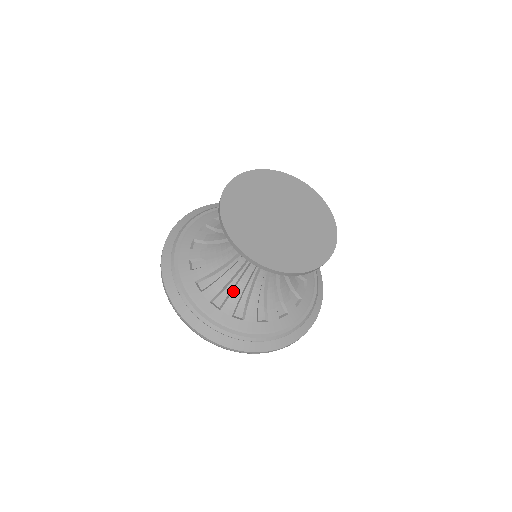
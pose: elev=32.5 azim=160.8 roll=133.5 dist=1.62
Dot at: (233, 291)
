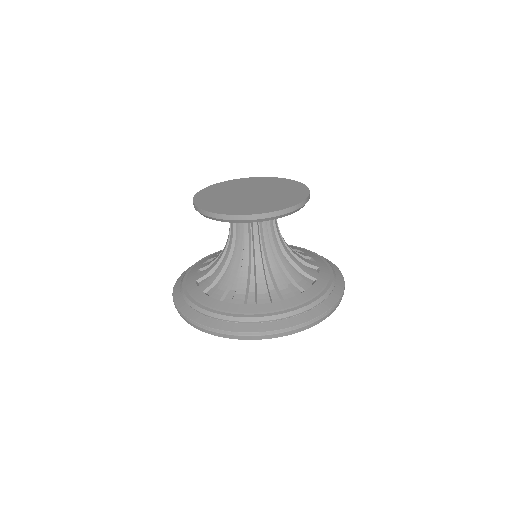
Dot at: (223, 279)
